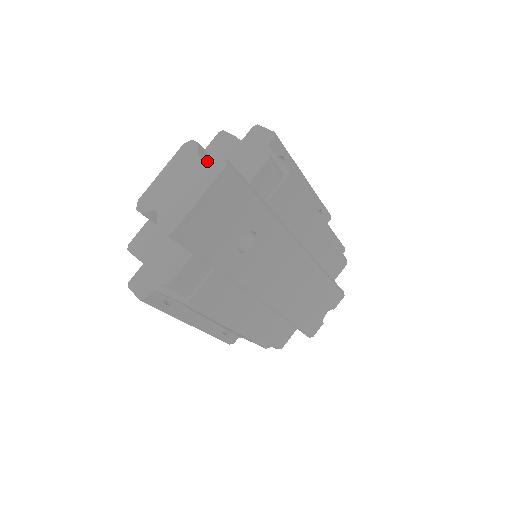
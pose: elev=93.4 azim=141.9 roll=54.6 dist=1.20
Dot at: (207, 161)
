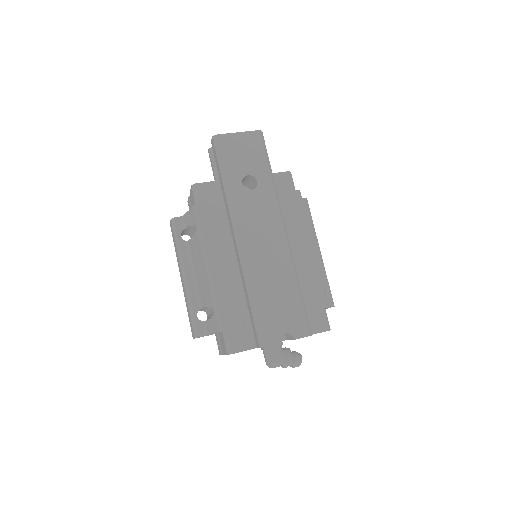
Dot at: occluded
